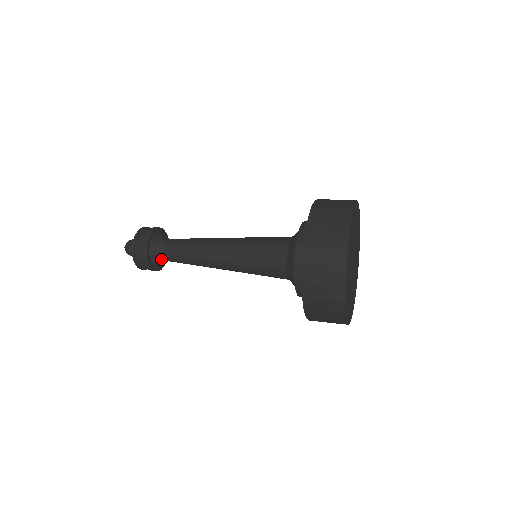
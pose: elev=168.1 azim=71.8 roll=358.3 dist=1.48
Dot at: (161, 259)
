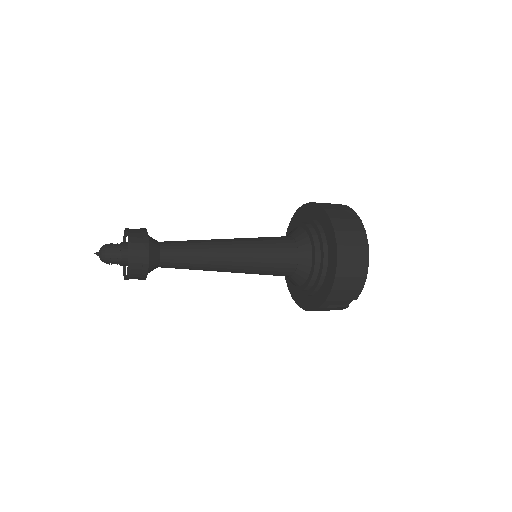
Dot at: (156, 267)
